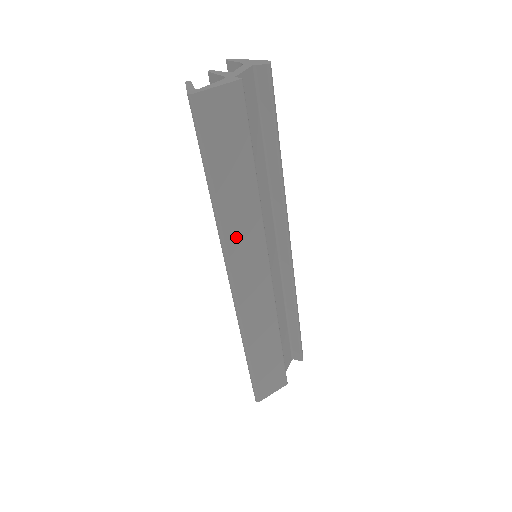
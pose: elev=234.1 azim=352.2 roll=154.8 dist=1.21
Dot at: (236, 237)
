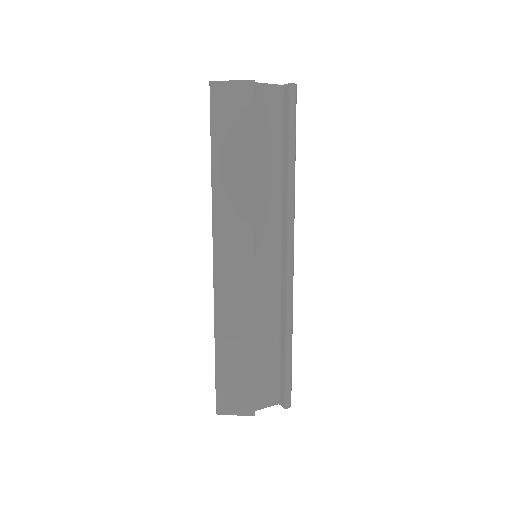
Dot at: (225, 213)
